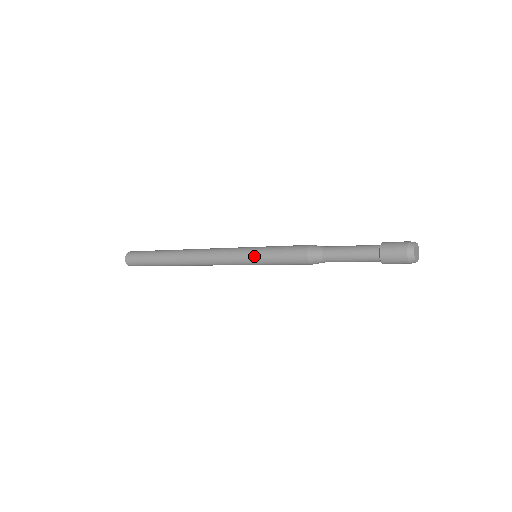
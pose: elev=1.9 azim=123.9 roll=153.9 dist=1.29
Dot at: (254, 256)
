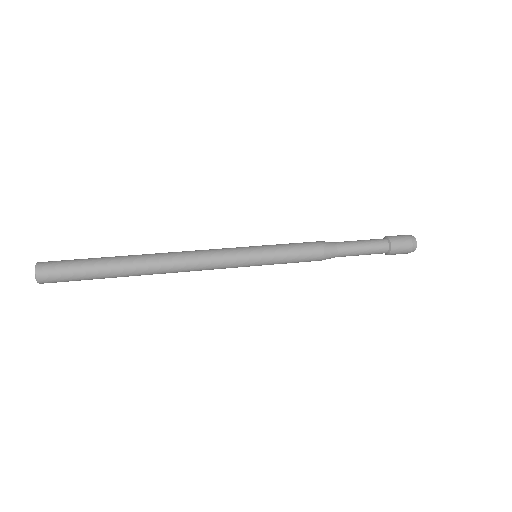
Dot at: occluded
